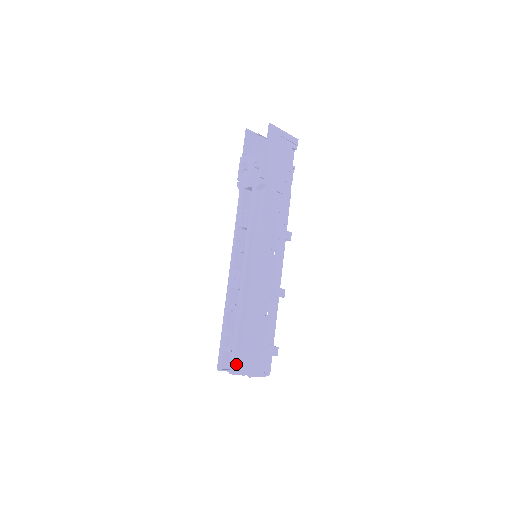
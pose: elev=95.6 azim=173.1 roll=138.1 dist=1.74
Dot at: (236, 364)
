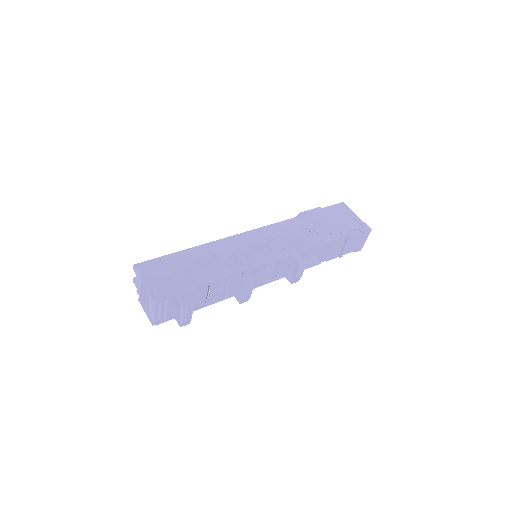
Dot at: (145, 264)
